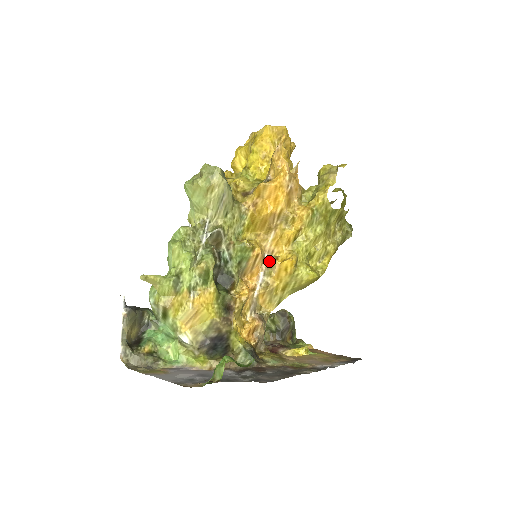
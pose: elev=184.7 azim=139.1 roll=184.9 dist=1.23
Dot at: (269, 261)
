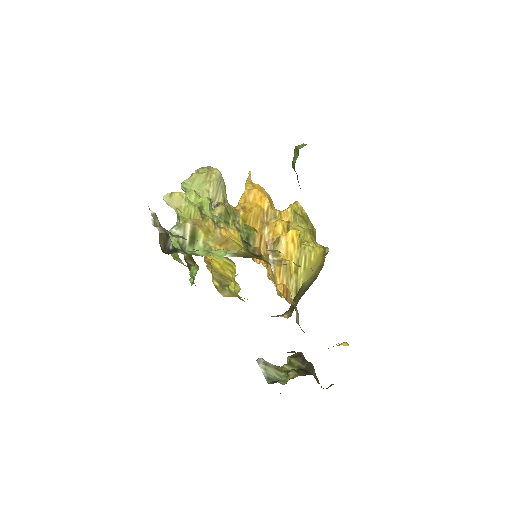
Dot at: (273, 246)
